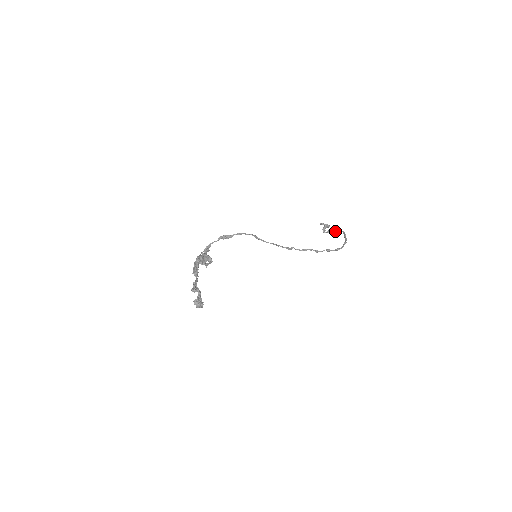
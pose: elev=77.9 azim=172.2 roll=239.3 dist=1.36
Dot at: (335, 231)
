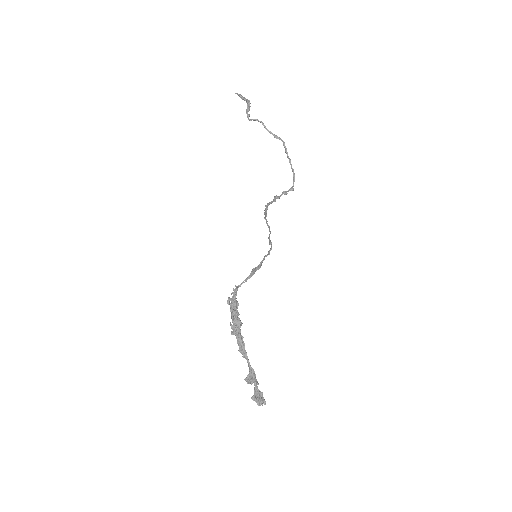
Dot at: (270, 133)
